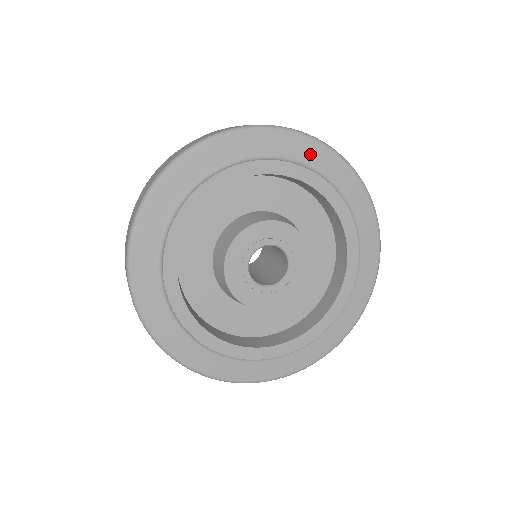
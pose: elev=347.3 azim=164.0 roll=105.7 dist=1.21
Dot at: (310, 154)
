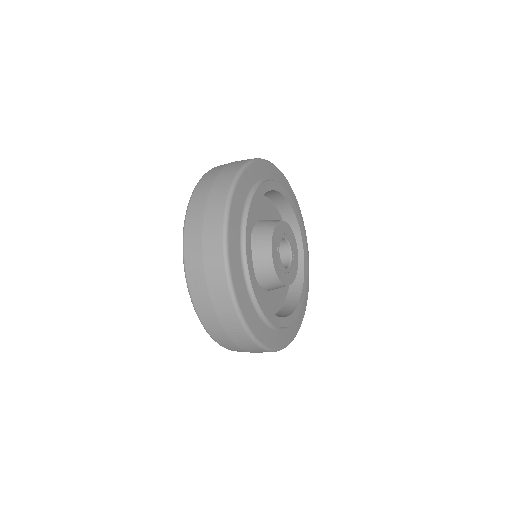
Dot at: (292, 197)
